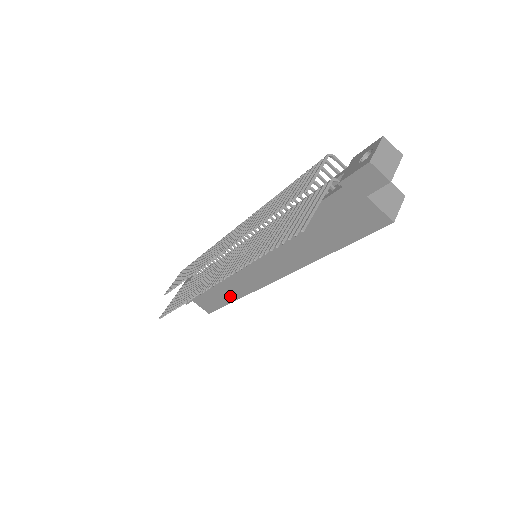
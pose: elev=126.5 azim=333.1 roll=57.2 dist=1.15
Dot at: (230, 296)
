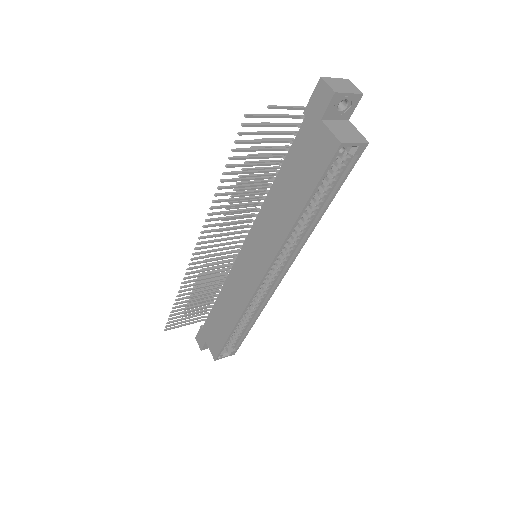
Dot at: (231, 321)
